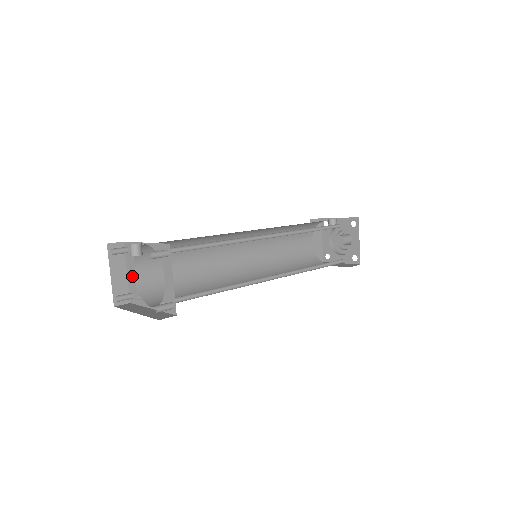
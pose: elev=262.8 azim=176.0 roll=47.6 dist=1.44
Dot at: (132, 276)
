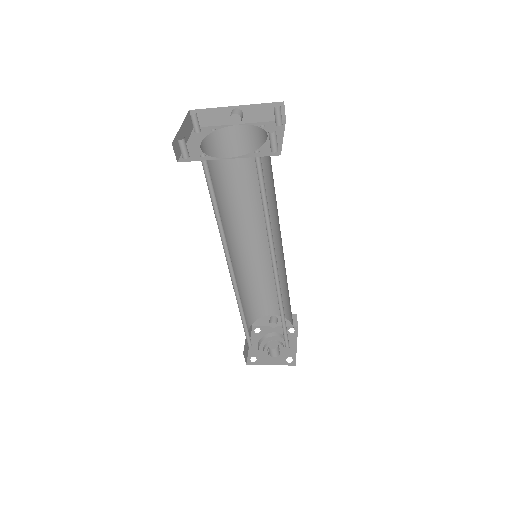
Dot at: (197, 144)
